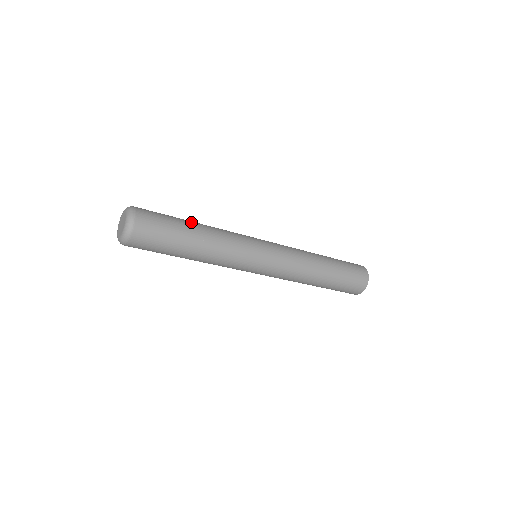
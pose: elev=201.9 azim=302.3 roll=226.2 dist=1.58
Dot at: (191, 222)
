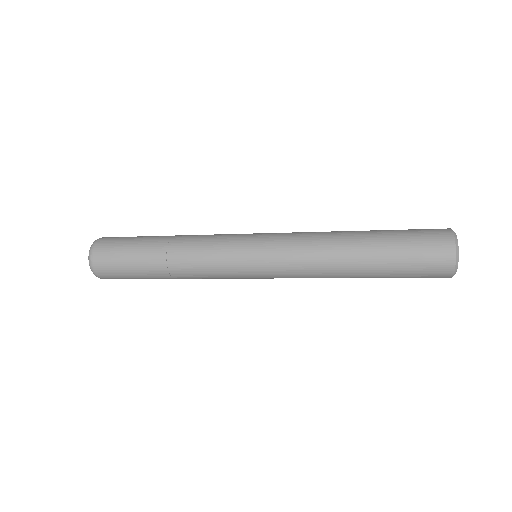
Dot at: (157, 238)
